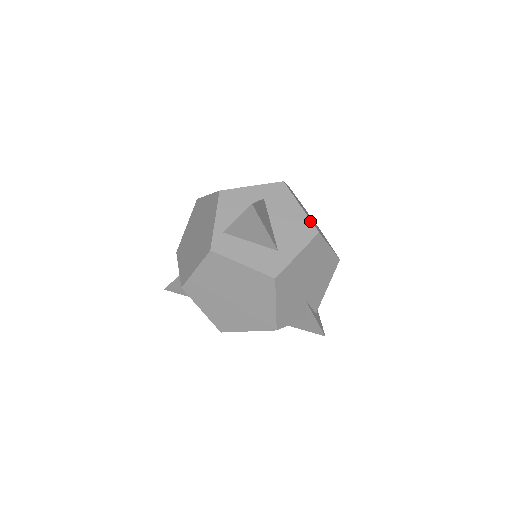
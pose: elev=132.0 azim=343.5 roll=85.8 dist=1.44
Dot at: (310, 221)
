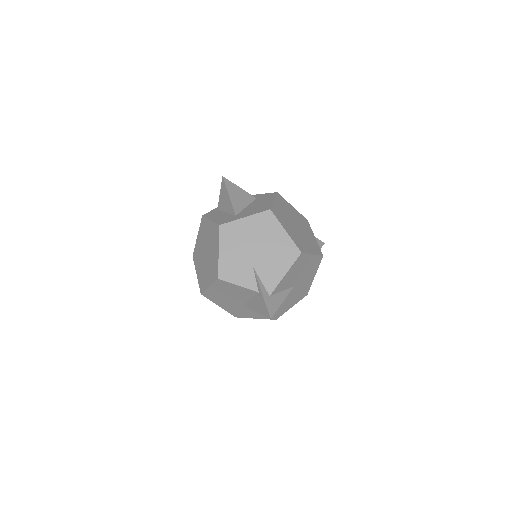
Dot at: (271, 205)
